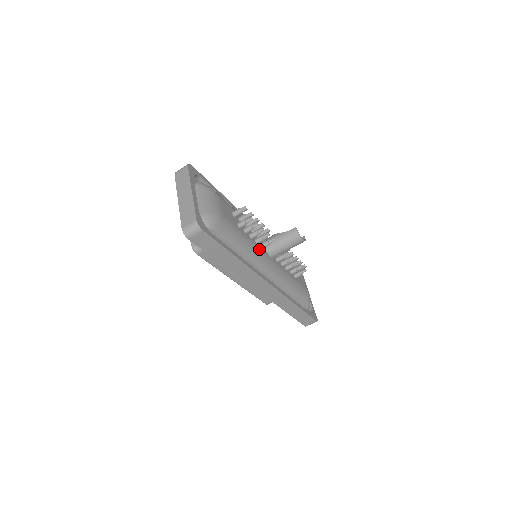
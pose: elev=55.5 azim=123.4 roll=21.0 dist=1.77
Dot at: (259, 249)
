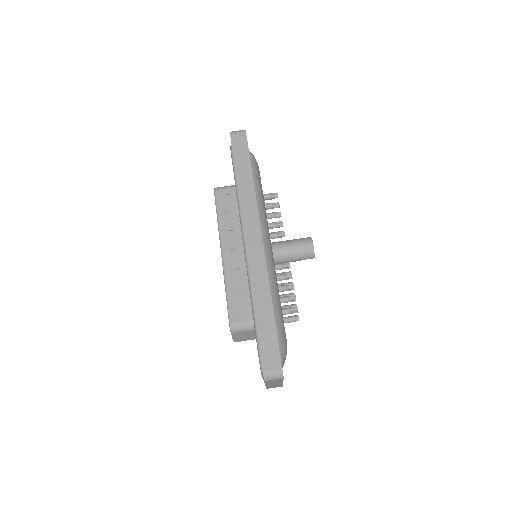
Dot at: occluded
